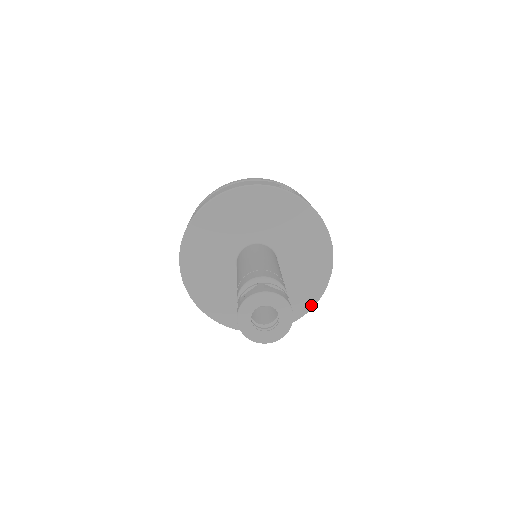
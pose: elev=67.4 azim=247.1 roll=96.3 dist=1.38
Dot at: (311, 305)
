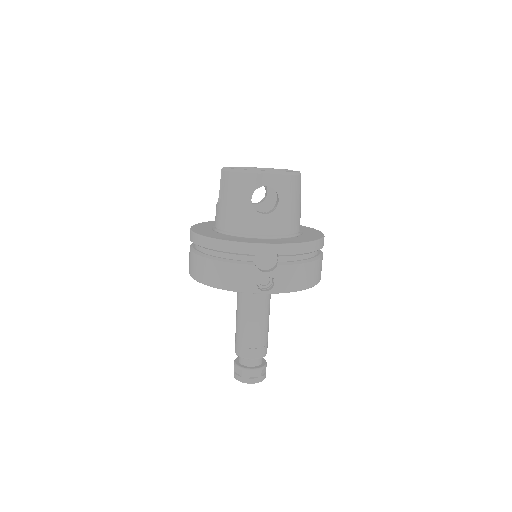
Dot at: occluded
